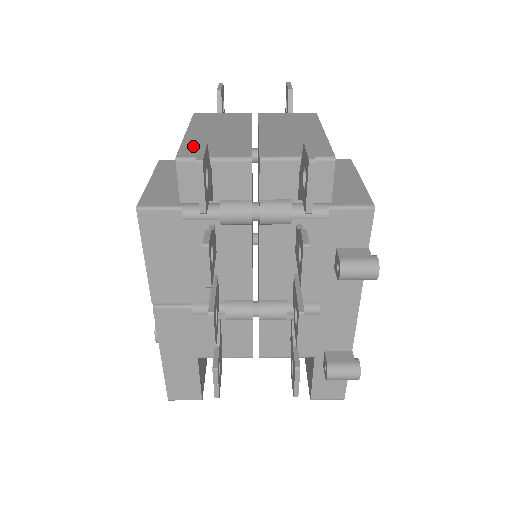
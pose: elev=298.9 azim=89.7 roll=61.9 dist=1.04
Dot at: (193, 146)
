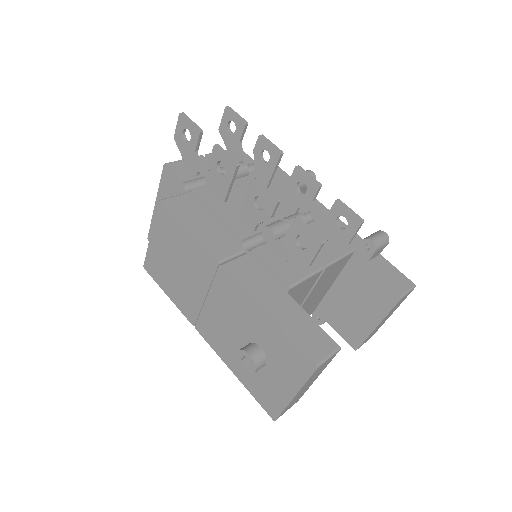
Dot at: occluded
